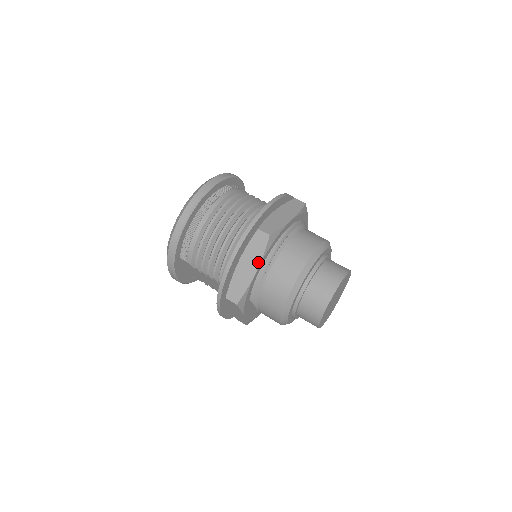
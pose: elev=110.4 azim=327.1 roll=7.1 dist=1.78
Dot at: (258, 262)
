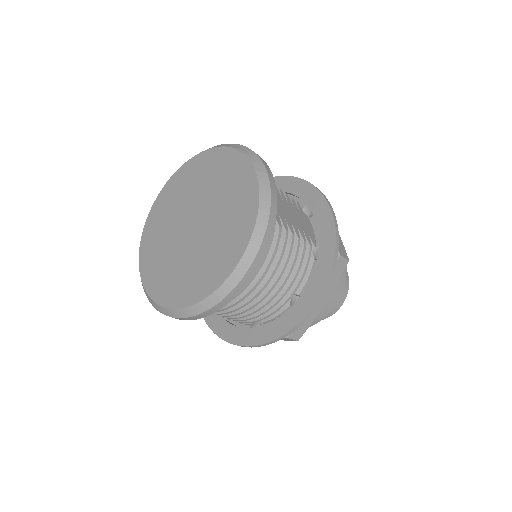
Dot at: occluded
